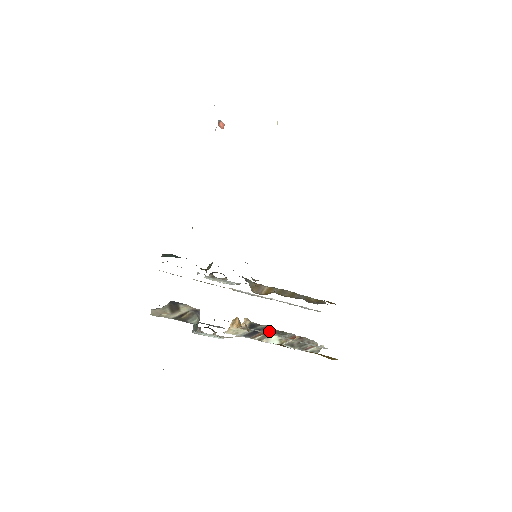
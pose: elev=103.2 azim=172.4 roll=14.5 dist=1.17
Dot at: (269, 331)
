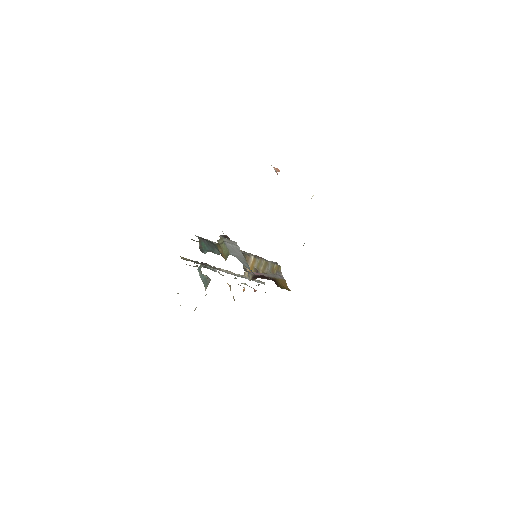
Dot at: (243, 290)
